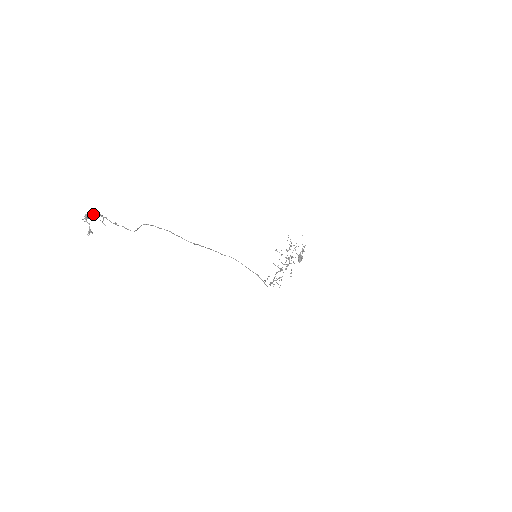
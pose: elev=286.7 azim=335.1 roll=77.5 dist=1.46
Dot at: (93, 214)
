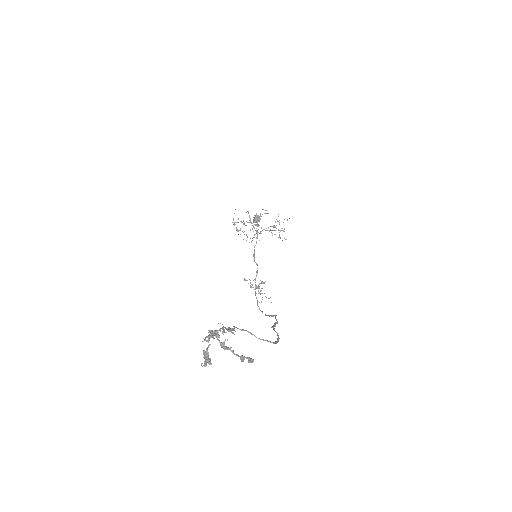
Dot at: (243, 357)
